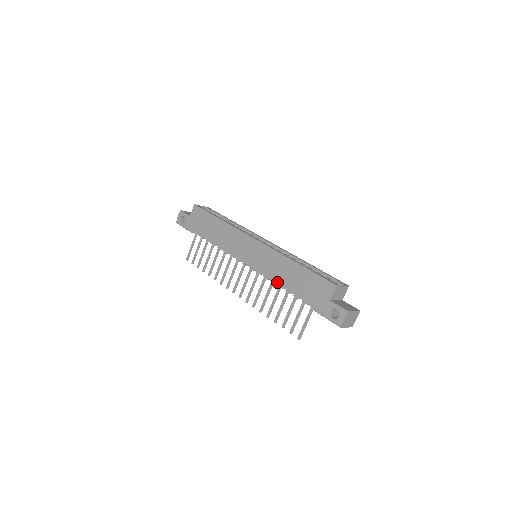
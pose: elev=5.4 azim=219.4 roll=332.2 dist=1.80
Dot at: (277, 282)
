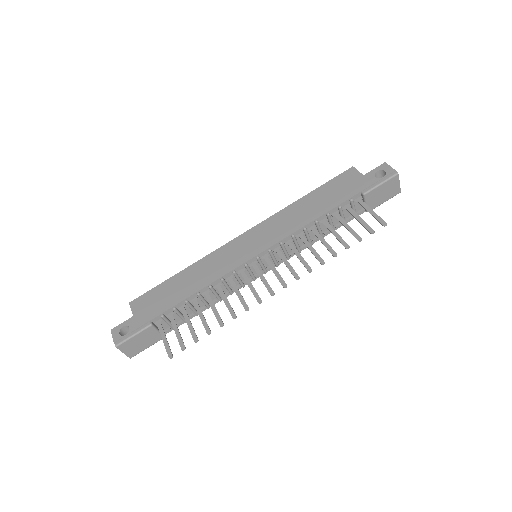
Dot at: (306, 223)
